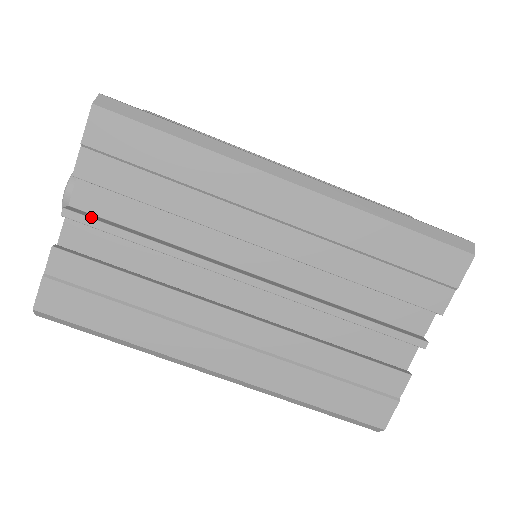
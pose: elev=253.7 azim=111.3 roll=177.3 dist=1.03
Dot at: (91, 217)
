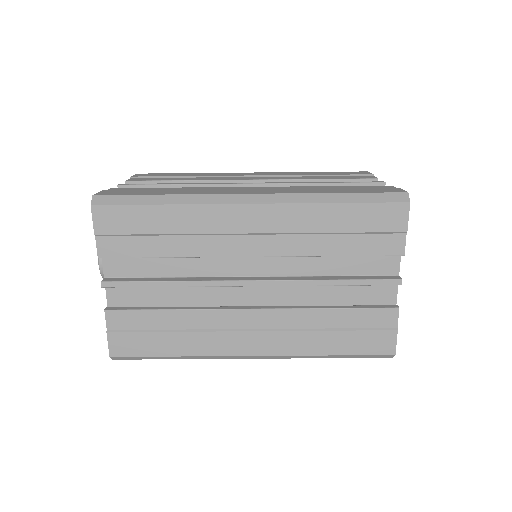
Dot at: (122, 281)
